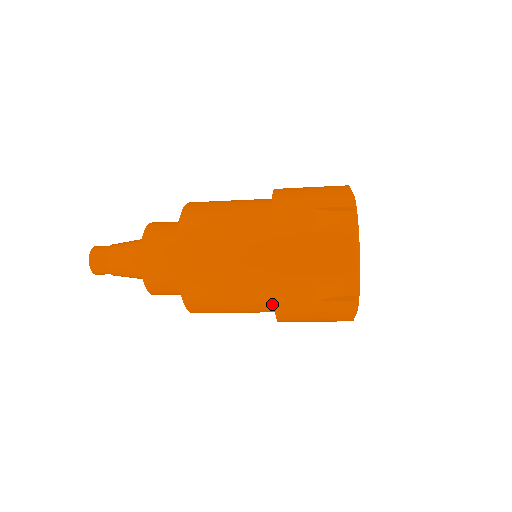
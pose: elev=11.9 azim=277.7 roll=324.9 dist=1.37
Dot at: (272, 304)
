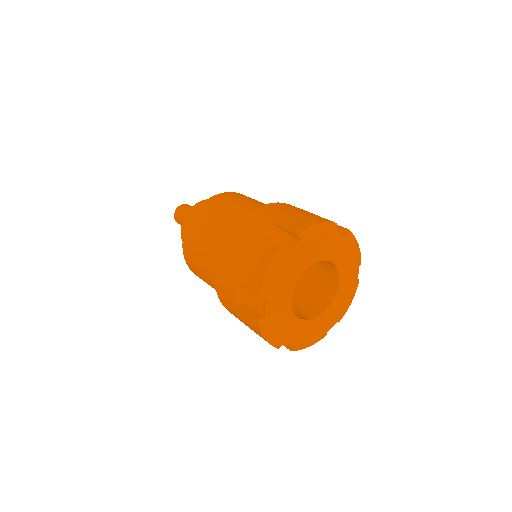
Dot at: occluded
